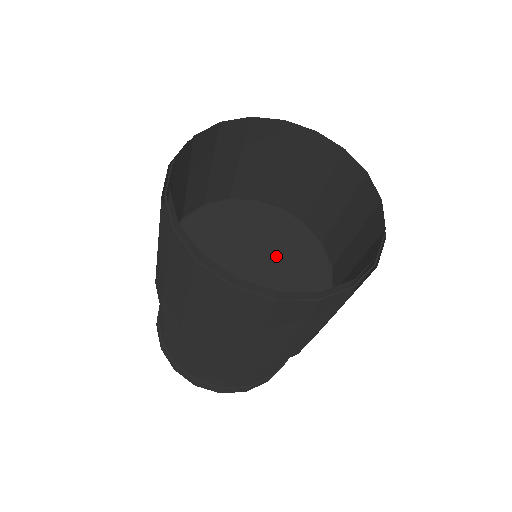
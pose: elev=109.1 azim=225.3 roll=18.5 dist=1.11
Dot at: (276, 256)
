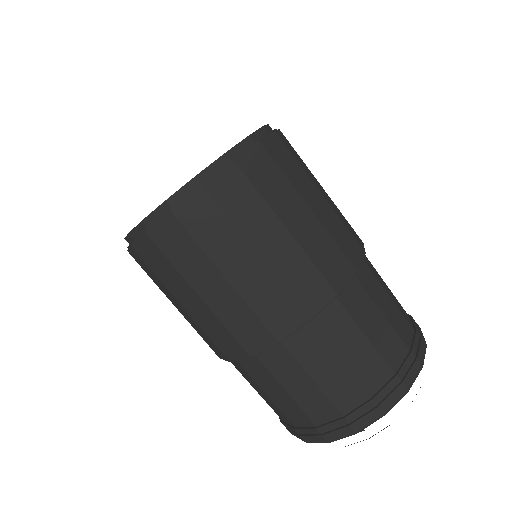
Dot at: occluded
